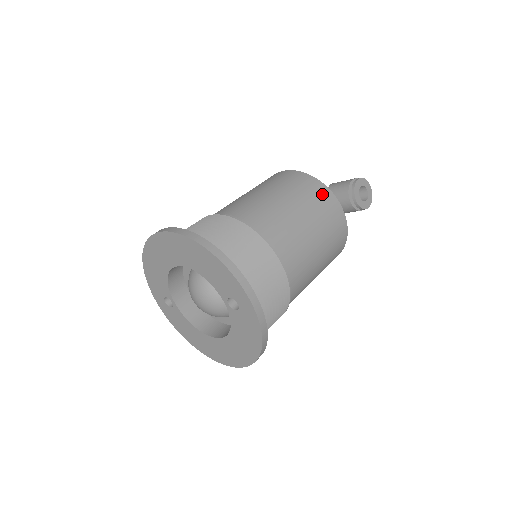
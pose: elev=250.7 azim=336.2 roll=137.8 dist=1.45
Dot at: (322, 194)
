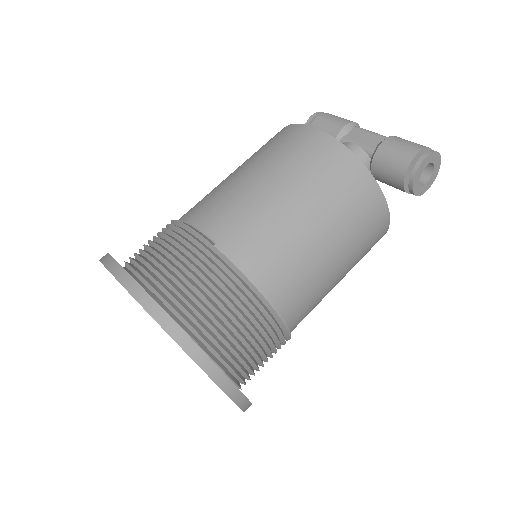
Dot at: (365, 196)
